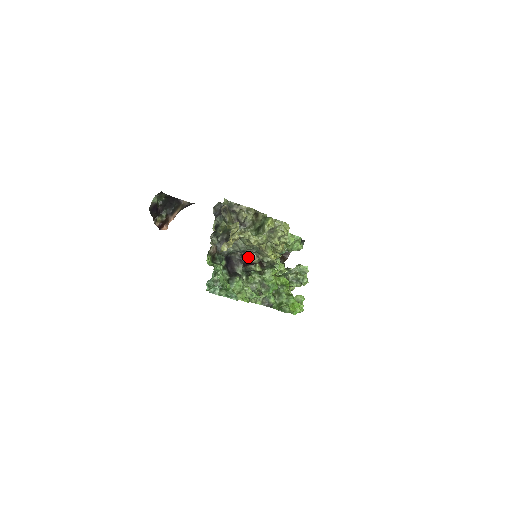
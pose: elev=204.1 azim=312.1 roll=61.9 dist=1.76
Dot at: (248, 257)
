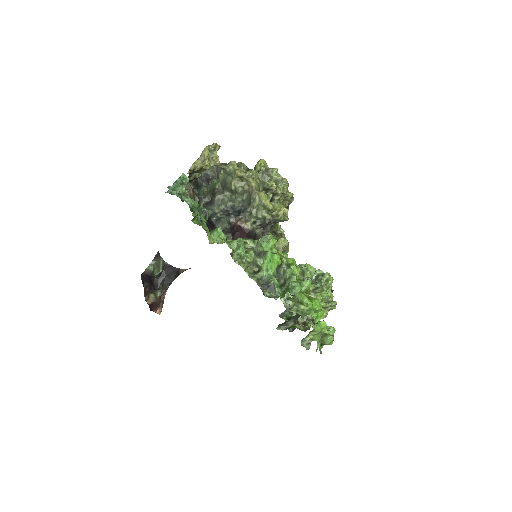
Dot at: (238, 220)
